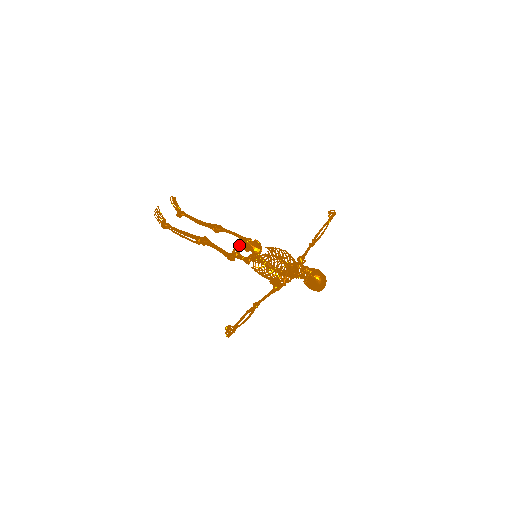
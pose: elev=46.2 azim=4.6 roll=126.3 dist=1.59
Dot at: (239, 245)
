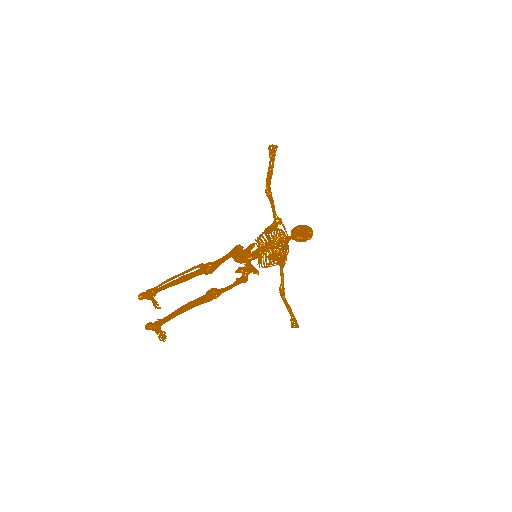
Dot at: occluded
